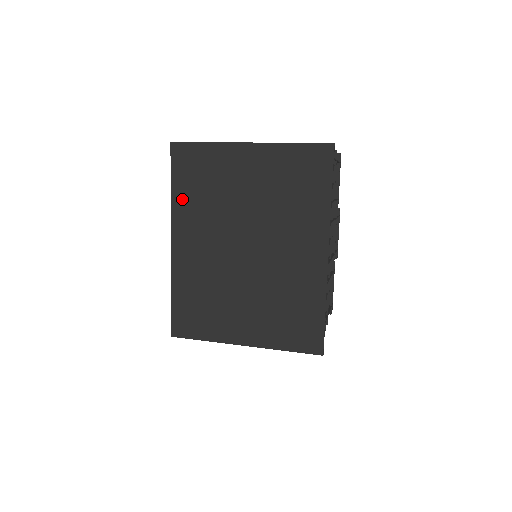
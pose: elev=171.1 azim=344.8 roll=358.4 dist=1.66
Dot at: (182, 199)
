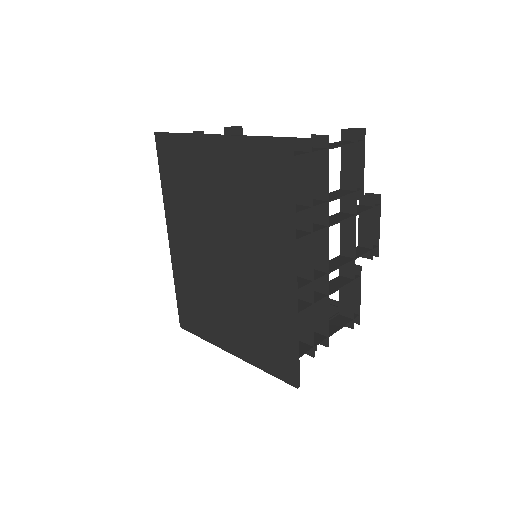
Dot at: (170, 194)
